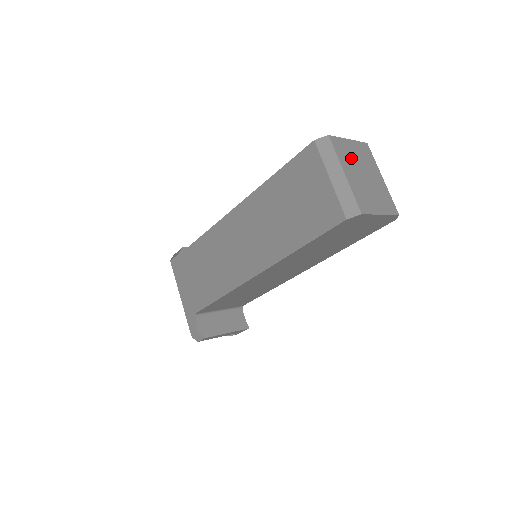
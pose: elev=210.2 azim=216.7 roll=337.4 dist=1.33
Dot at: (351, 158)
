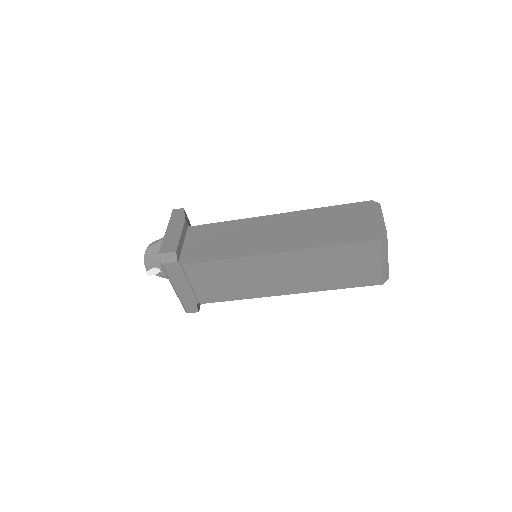
Dot at: occluded
